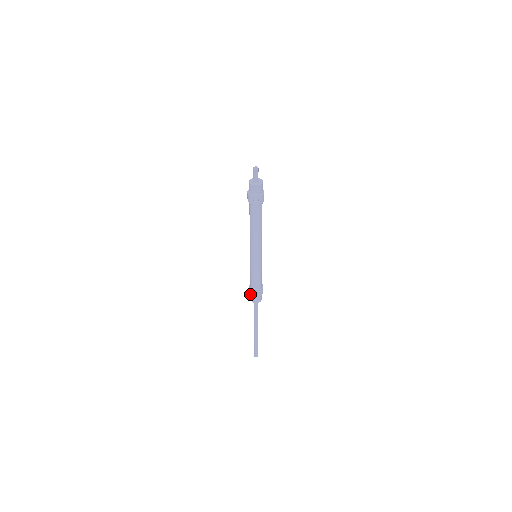
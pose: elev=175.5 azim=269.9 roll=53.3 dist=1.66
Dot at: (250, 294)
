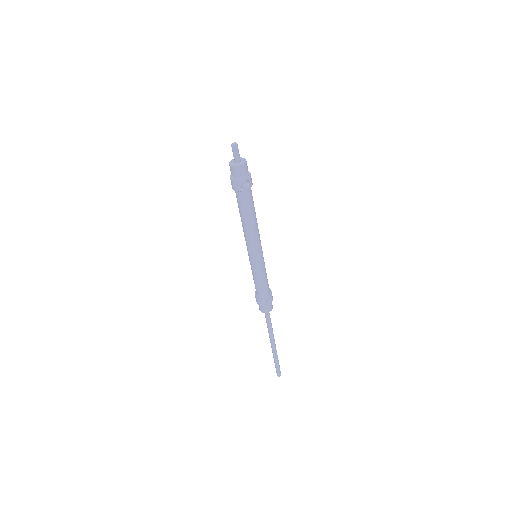
Dot at: (262, 305)
